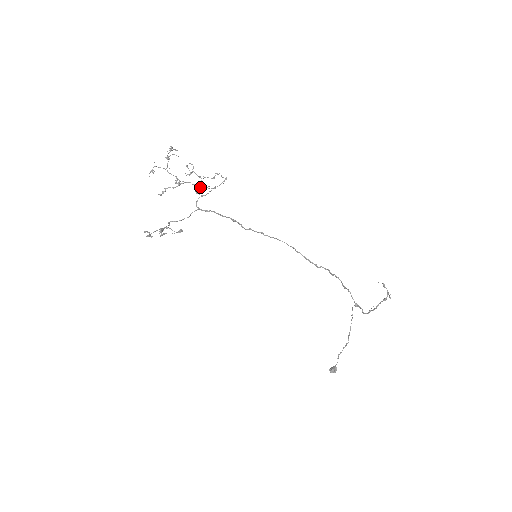
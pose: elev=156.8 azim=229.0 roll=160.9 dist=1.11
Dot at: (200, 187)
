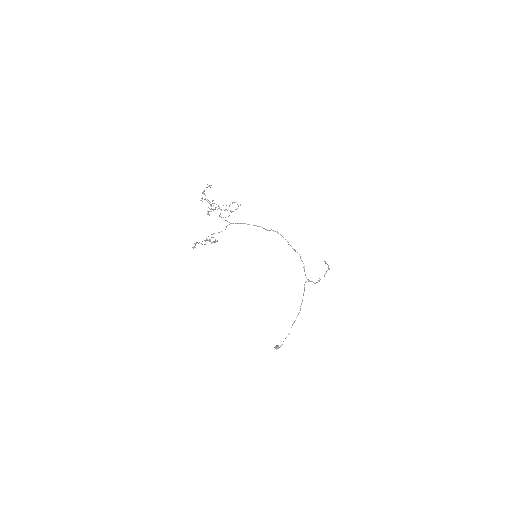
Dot at: (227, 210)
